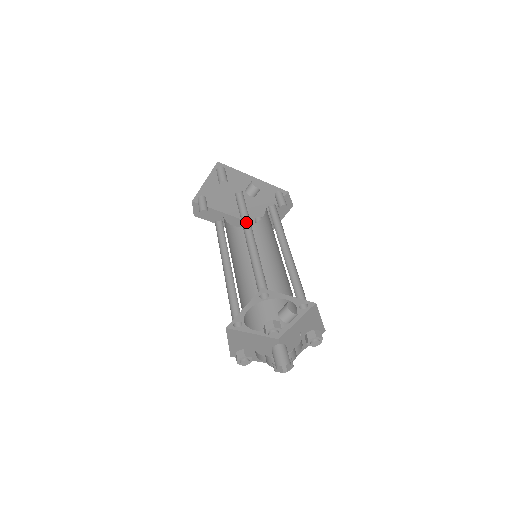
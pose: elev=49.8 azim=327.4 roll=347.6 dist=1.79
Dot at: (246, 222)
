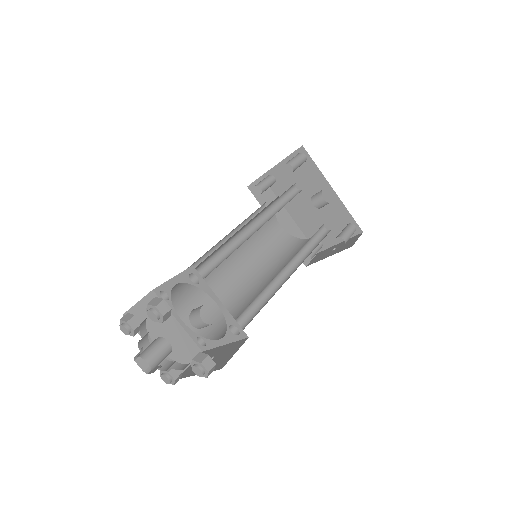
Dot at: (272, 214)
